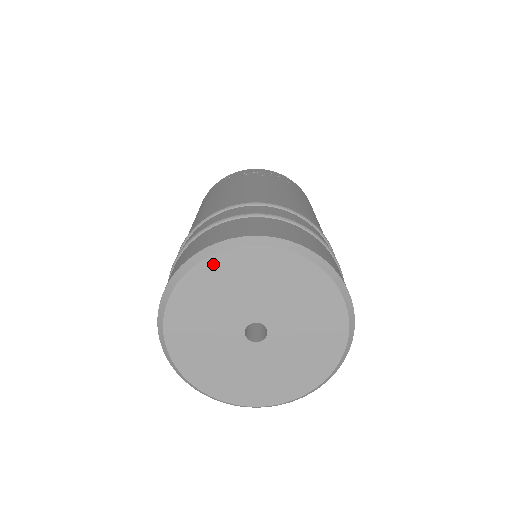
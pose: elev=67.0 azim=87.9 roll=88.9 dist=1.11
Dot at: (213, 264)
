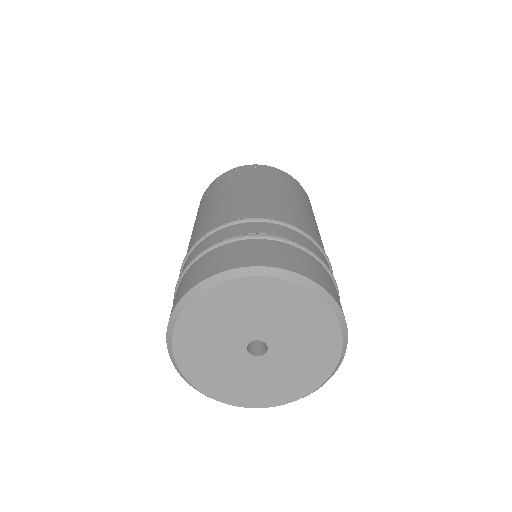
Dot at: (183, 325)
